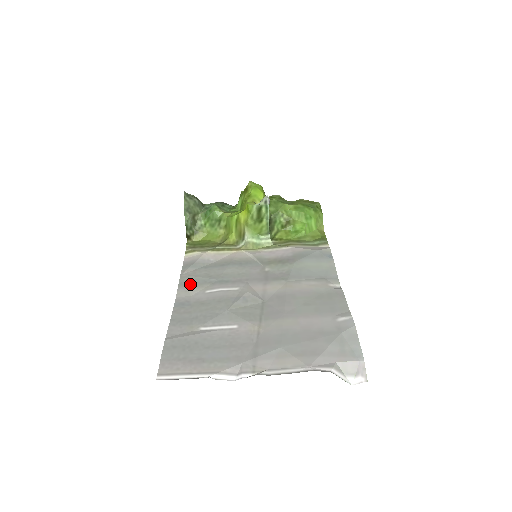
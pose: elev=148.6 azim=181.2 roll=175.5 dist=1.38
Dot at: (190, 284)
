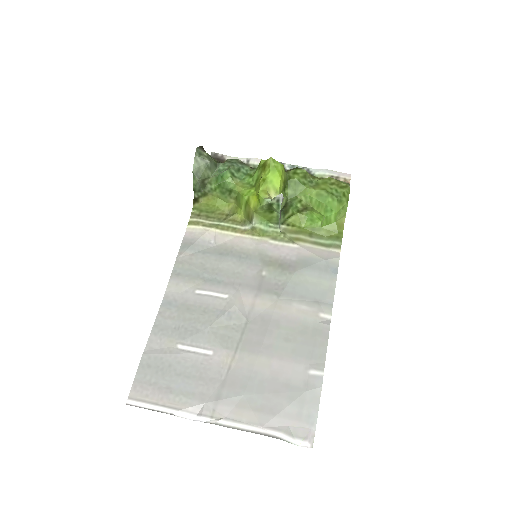
Dot at: (183, 275)
